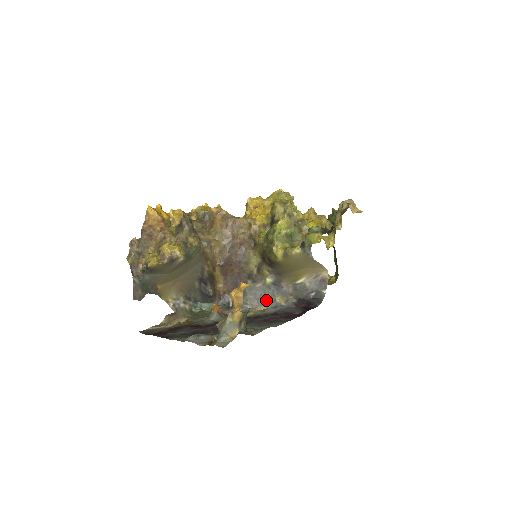
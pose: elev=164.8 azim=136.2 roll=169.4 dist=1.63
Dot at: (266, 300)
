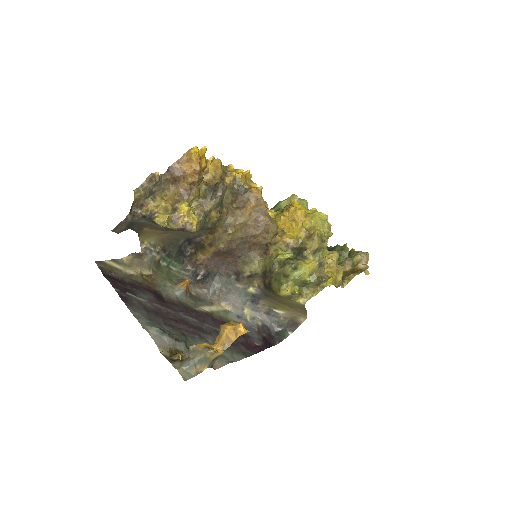
Dot at: (235, 302)
